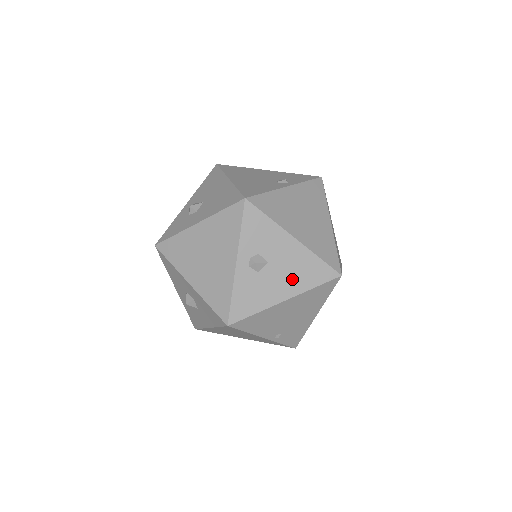
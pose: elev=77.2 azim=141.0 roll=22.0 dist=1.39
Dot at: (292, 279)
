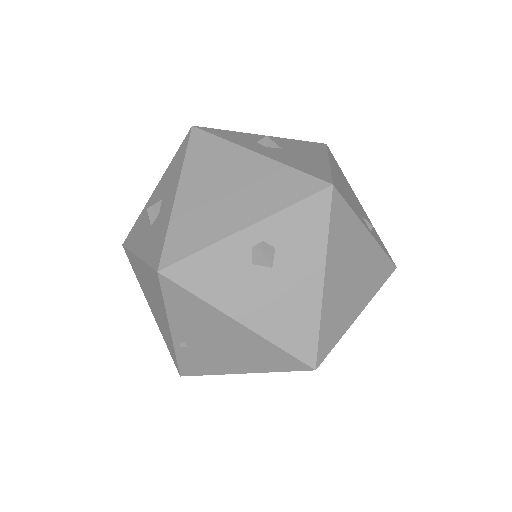
Dot at: (271, 312)
